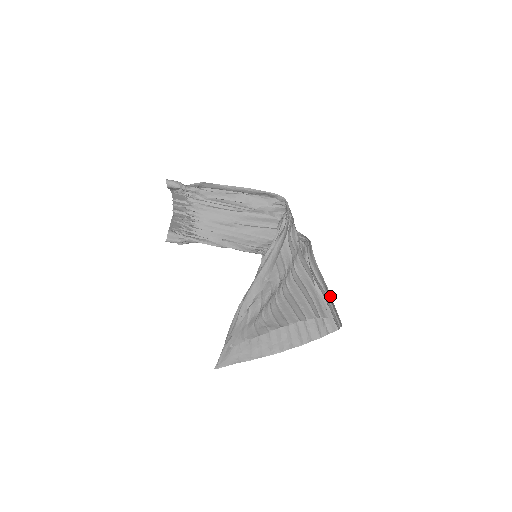
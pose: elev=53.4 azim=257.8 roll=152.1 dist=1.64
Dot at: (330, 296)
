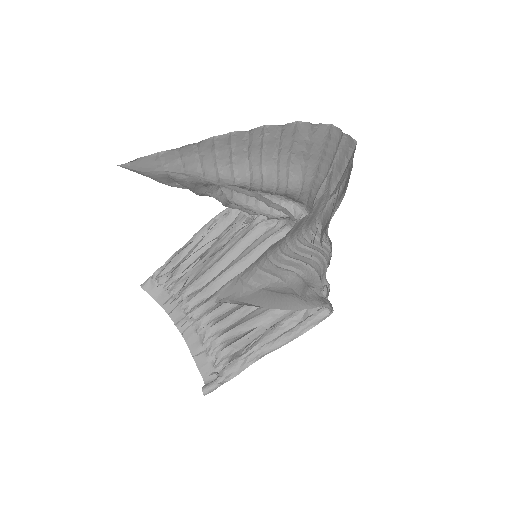
Dot at: (322, 159)
